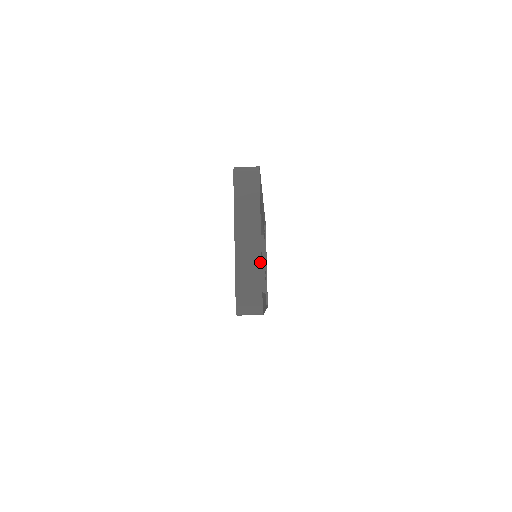
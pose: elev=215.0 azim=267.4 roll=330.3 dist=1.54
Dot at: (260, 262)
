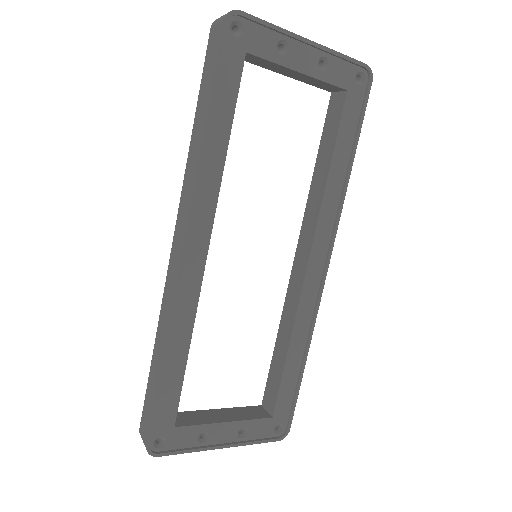
Dot at: (243, 445)
